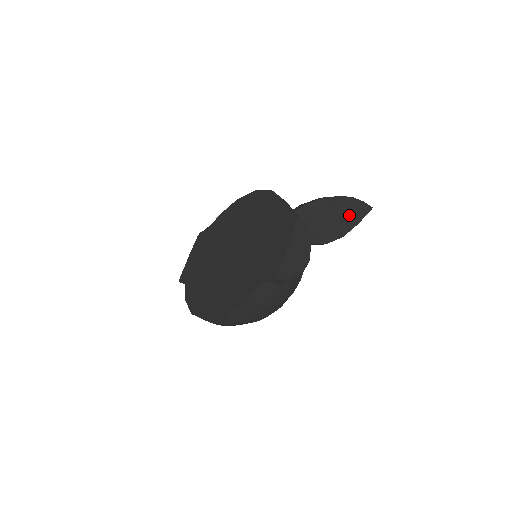
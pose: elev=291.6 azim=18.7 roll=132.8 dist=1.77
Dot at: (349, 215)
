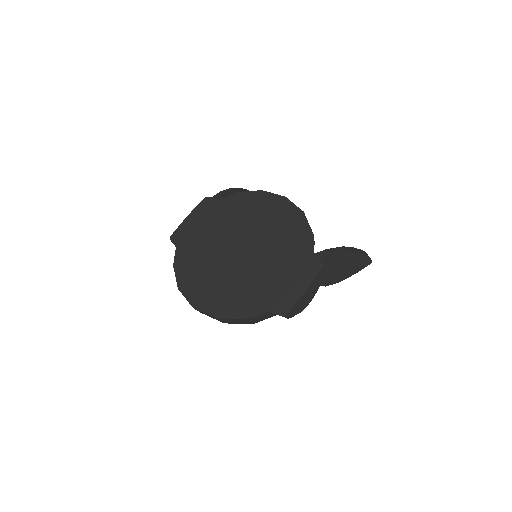
Dot at: (354, 266)
